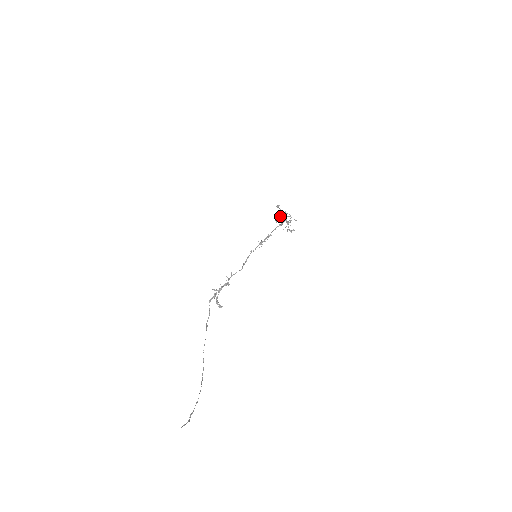
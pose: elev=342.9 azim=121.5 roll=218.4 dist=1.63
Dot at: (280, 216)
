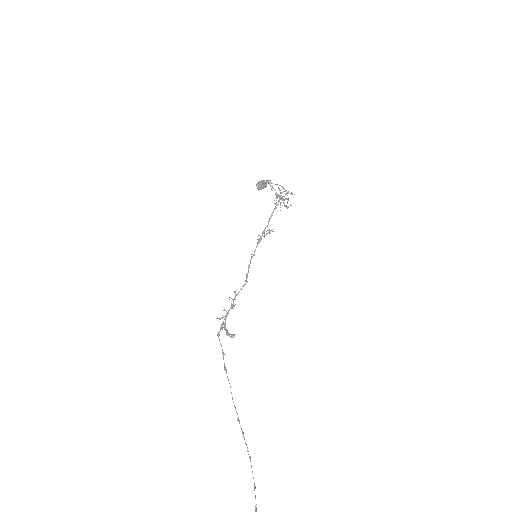
Dot at: occluded
